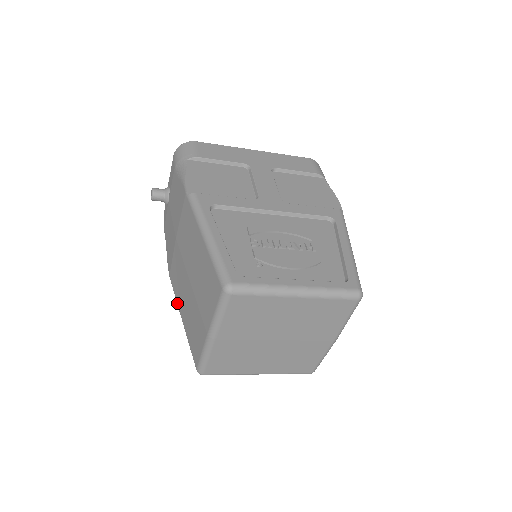
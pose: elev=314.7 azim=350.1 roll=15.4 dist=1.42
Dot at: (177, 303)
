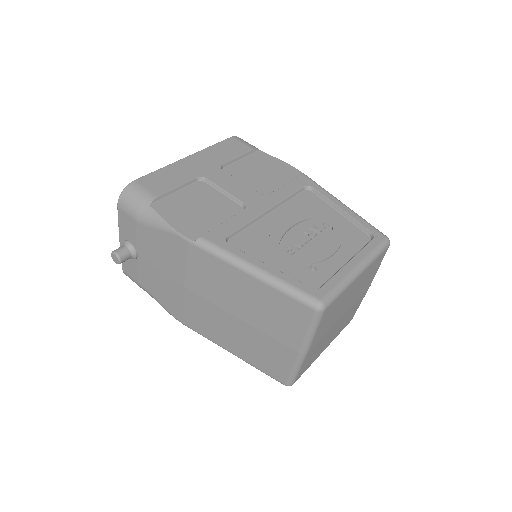
Dot at: (215, 342)
